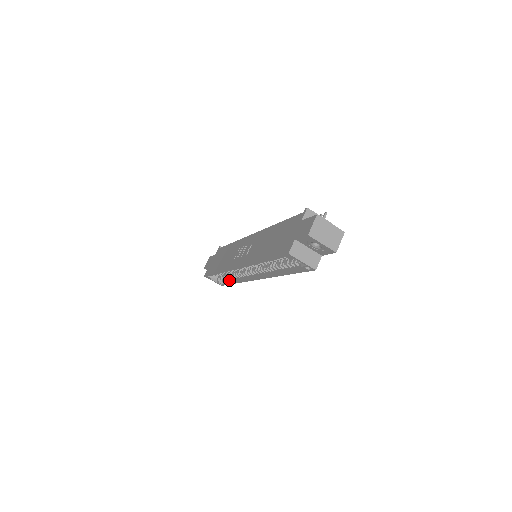
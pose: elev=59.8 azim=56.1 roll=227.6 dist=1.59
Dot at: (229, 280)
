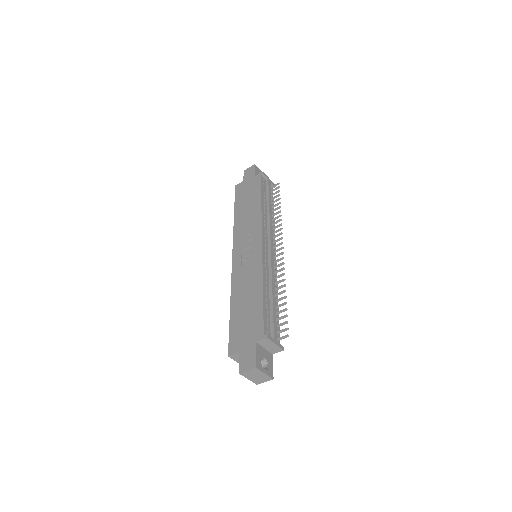
Dot at: occluded
